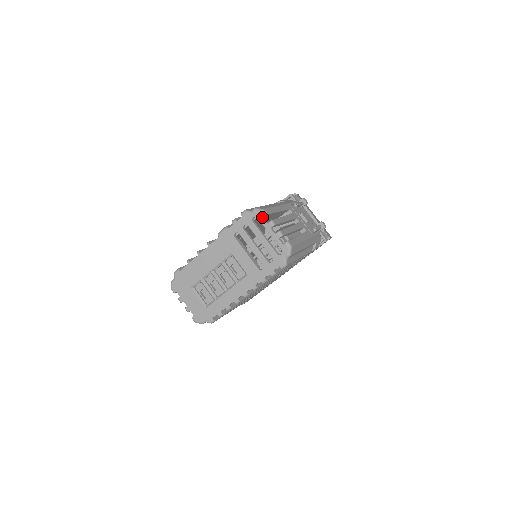
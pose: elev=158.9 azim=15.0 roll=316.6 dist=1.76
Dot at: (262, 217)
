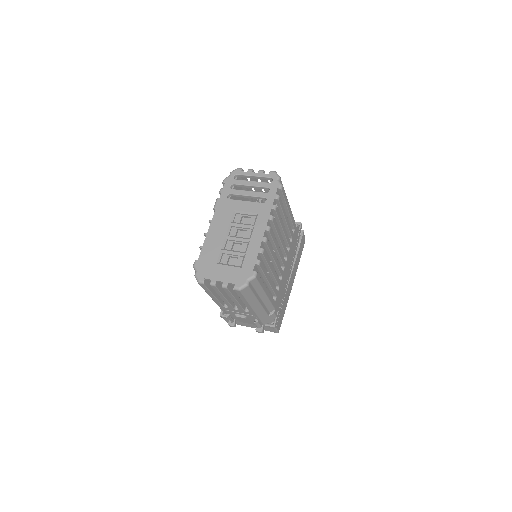
Dot at: (240, 171)
